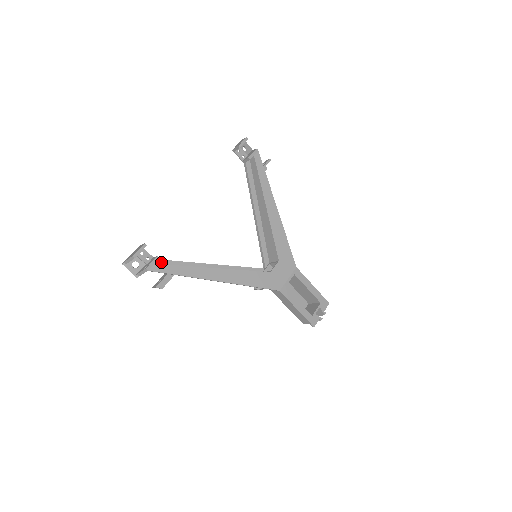
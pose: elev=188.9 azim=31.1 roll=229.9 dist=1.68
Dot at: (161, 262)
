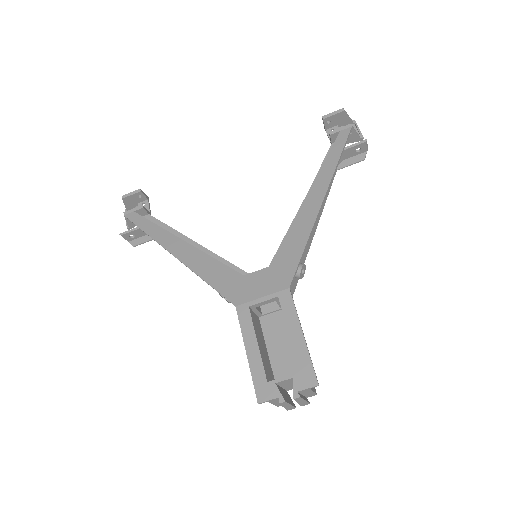
Dot at: (151, 219)
